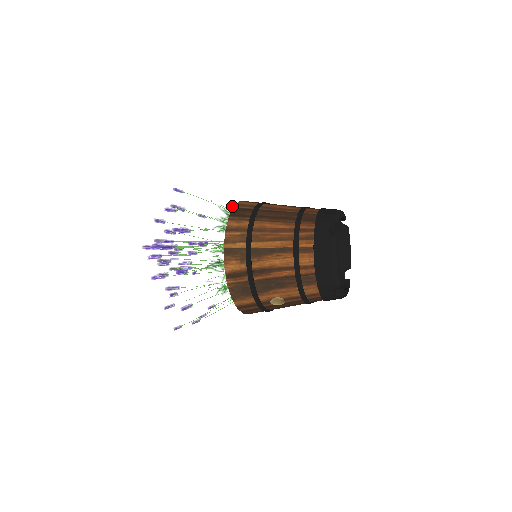
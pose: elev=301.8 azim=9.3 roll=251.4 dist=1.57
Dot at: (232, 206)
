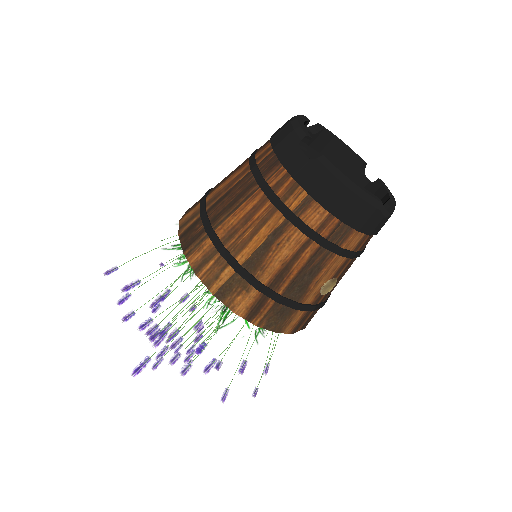
Dot at: (177, 233)
